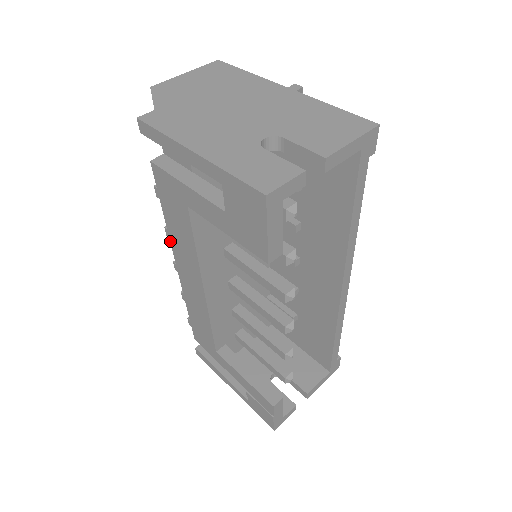
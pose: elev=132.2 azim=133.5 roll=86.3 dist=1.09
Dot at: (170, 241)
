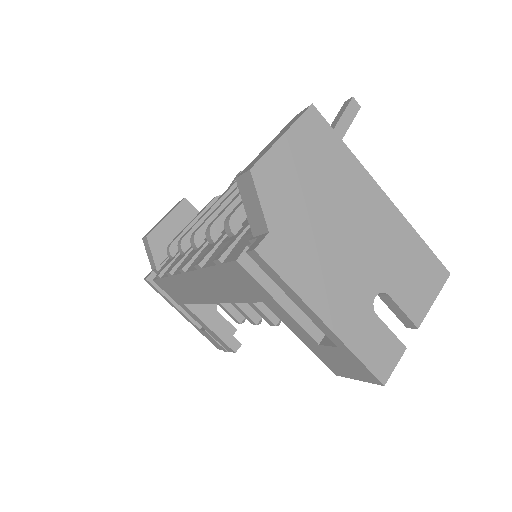
Dot at: (196, 270)
